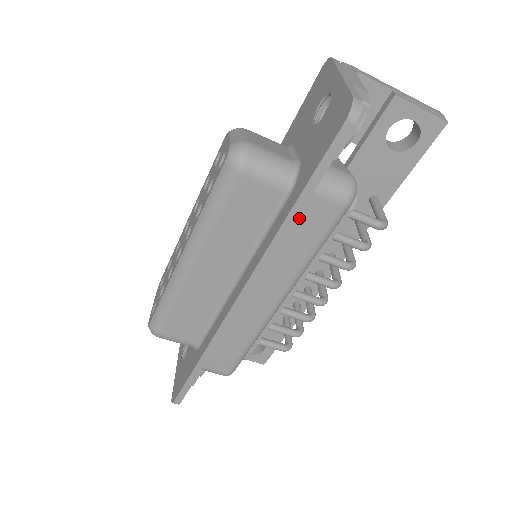
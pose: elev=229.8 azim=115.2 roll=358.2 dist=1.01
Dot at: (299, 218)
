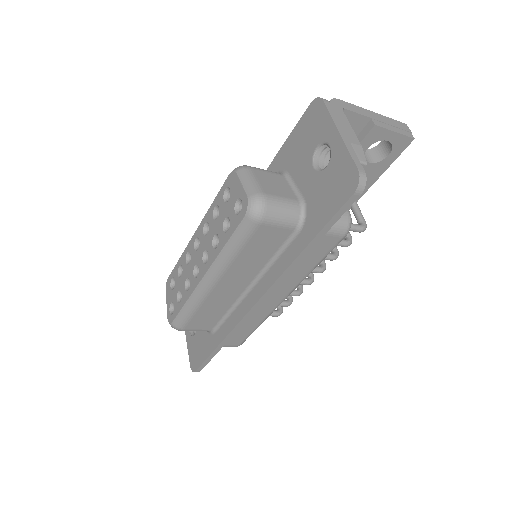
Dot at: occluded
